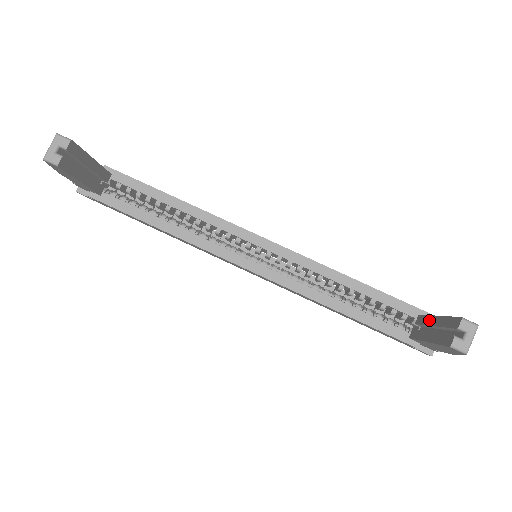
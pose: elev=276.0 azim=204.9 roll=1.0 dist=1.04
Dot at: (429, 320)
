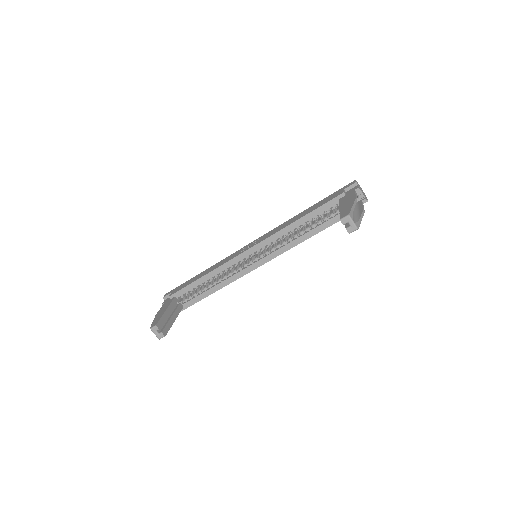
Dot at: occluded
